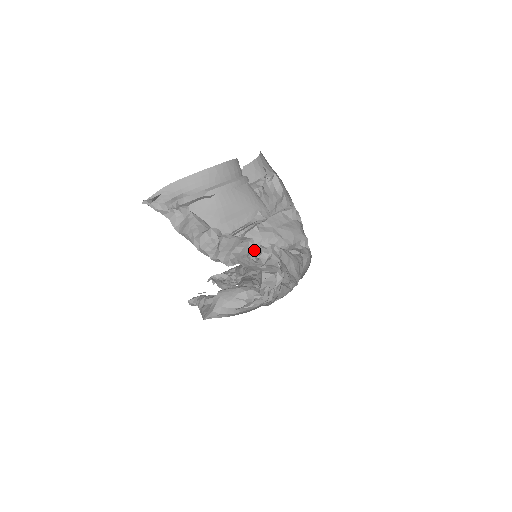
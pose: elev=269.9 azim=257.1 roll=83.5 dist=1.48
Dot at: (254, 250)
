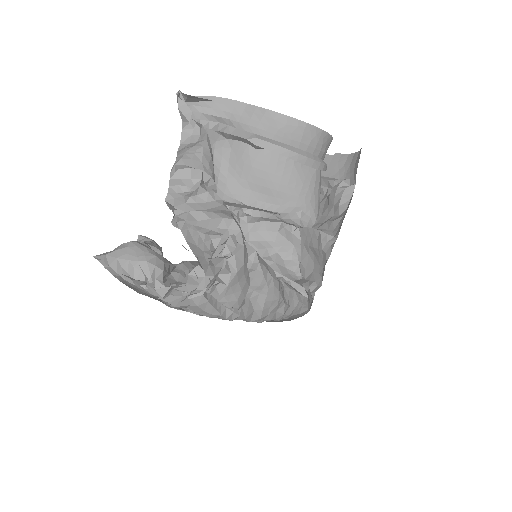
Dot at: (223, 234)
